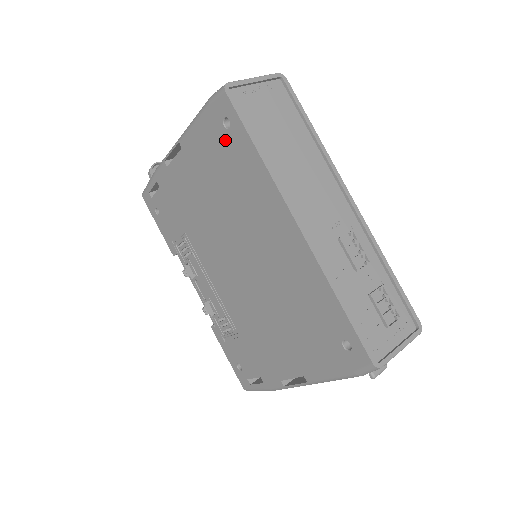
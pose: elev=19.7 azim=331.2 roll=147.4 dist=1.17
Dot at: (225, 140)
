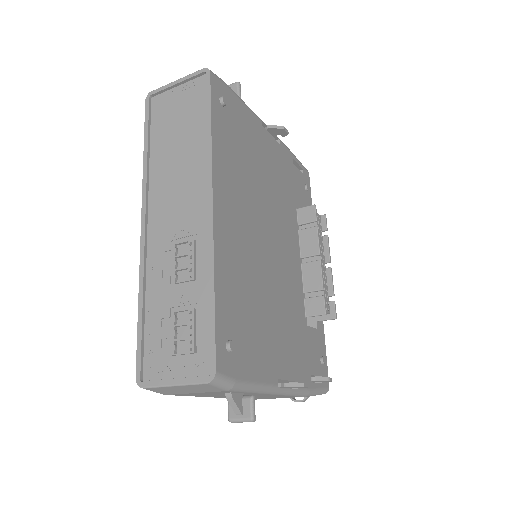
Dot at: occluded
